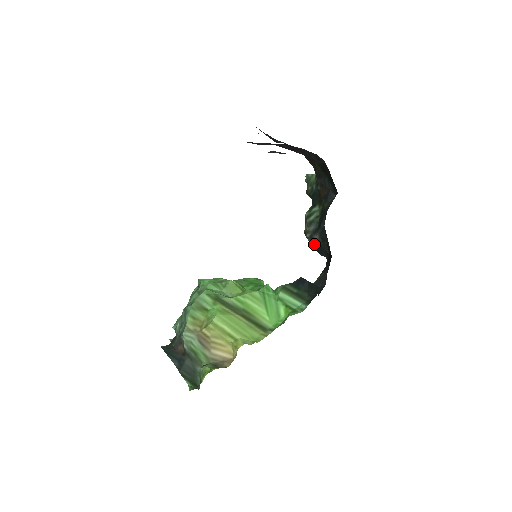
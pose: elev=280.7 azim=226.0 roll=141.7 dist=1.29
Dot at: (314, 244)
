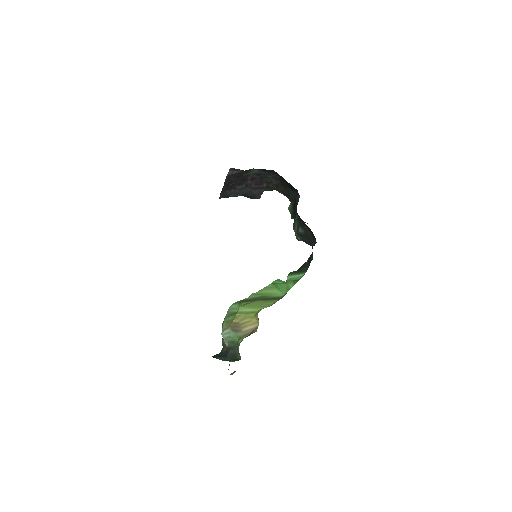
Dot at: (303, 238)
